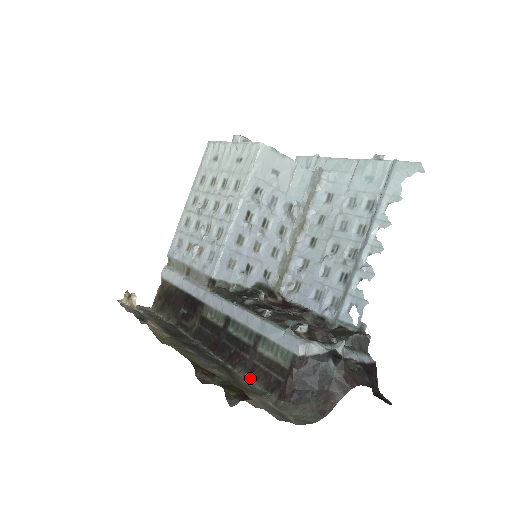
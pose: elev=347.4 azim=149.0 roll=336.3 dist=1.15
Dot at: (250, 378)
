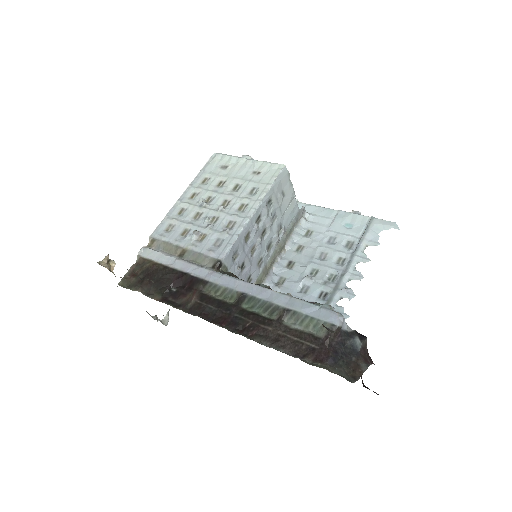
Dot at: (274, 347)
